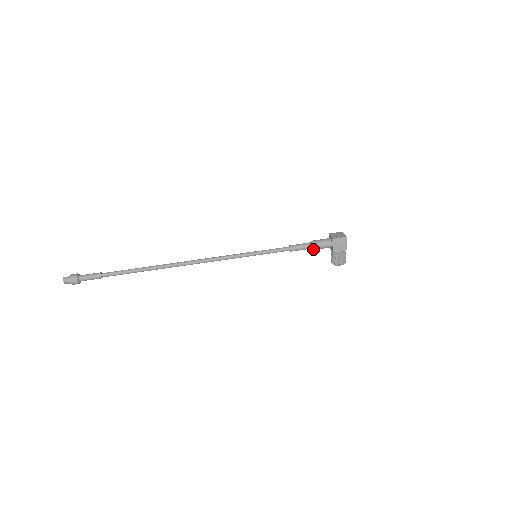
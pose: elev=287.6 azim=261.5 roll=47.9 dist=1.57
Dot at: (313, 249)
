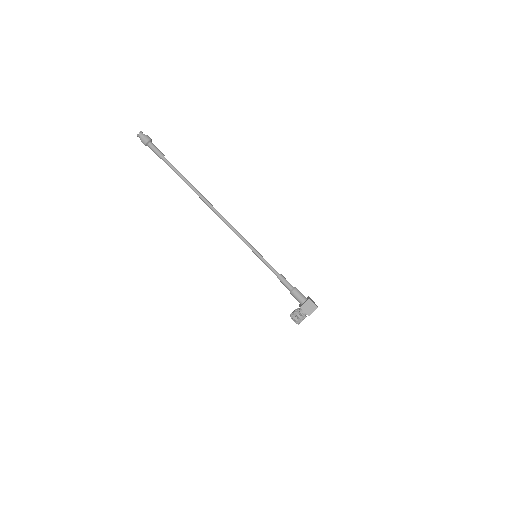
Dot at: (291, 292)
